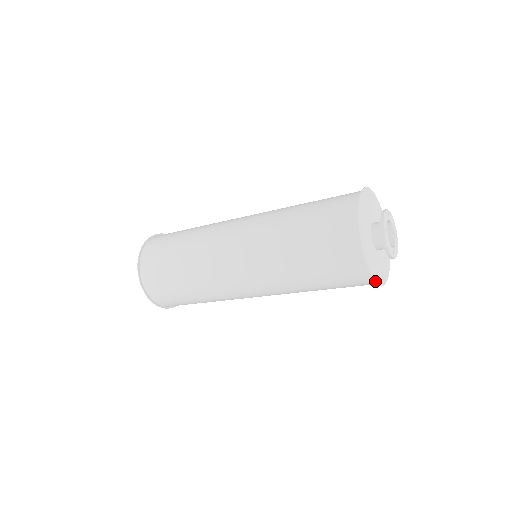
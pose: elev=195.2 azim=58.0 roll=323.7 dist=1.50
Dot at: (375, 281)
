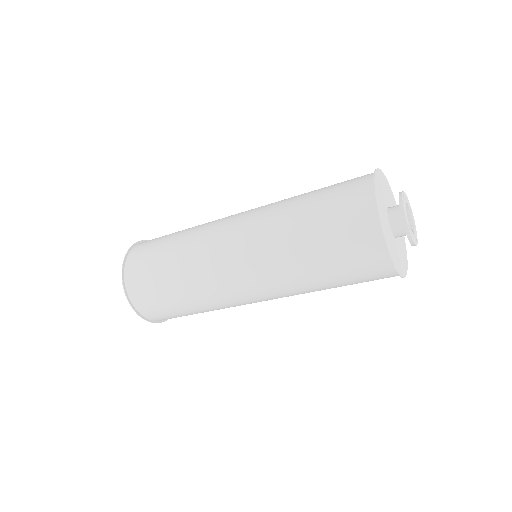
Dot at: (405, 276)
